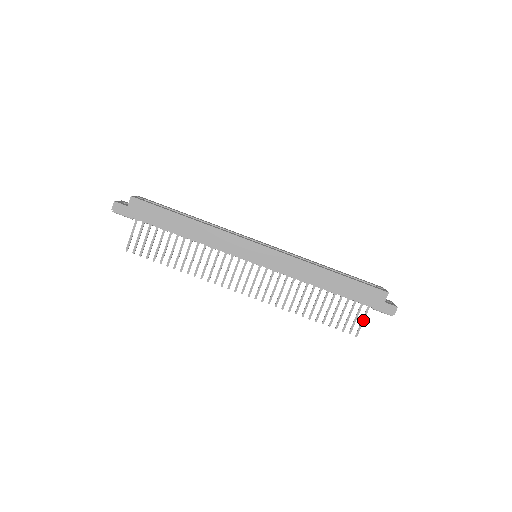
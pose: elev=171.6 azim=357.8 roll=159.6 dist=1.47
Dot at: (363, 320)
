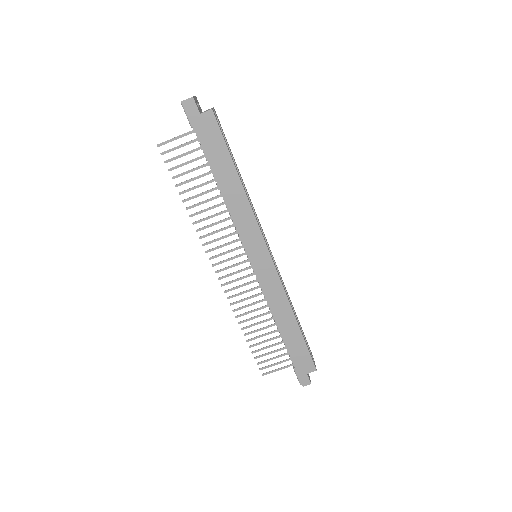
Dot at: (279, 369)
